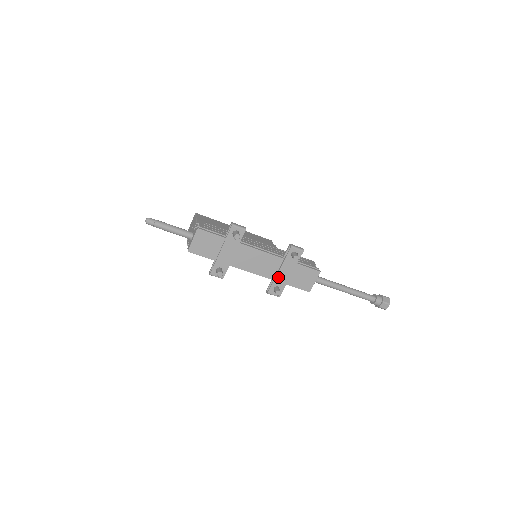
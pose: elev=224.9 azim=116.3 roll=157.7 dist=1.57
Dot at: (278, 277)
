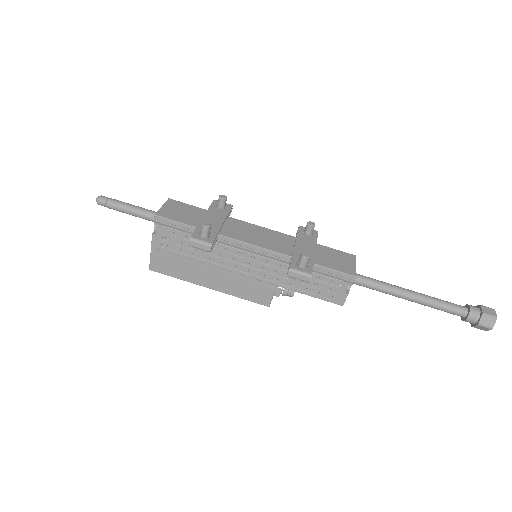
Dot at: (297, 252)
